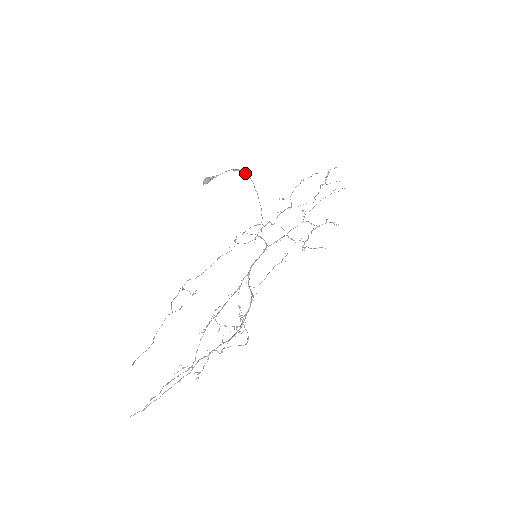
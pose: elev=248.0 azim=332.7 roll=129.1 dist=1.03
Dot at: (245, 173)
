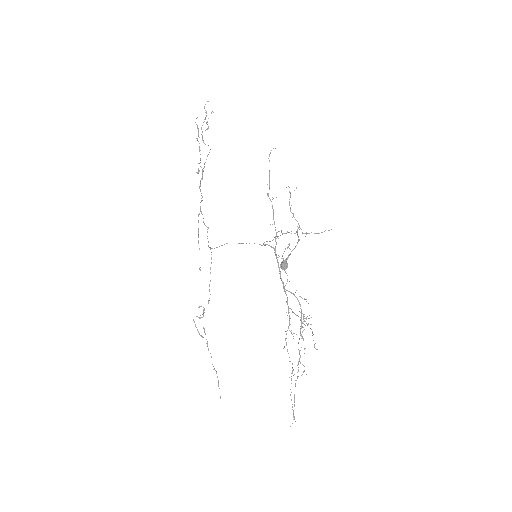
Dot at: occluded
